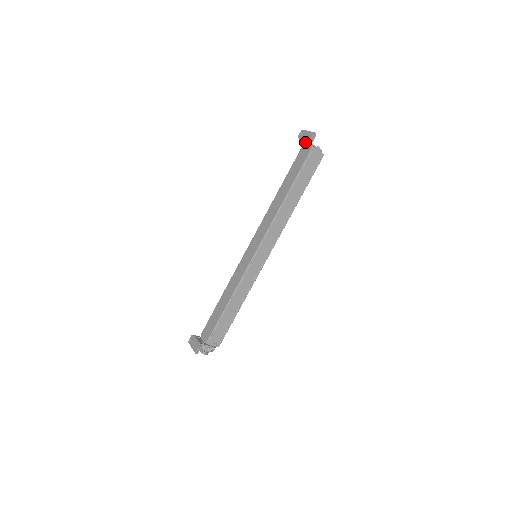
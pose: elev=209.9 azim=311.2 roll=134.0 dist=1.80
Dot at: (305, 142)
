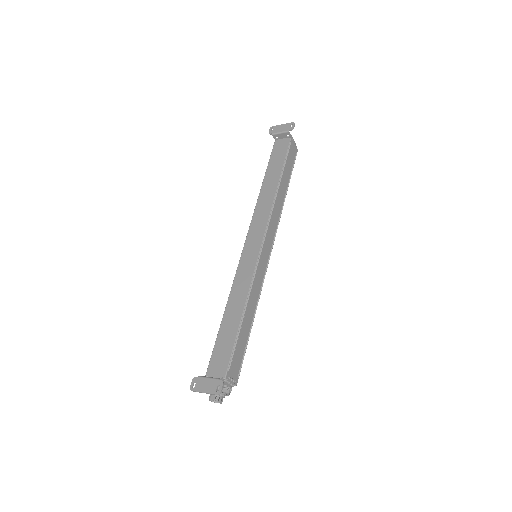
Dot at: (281, 134)
